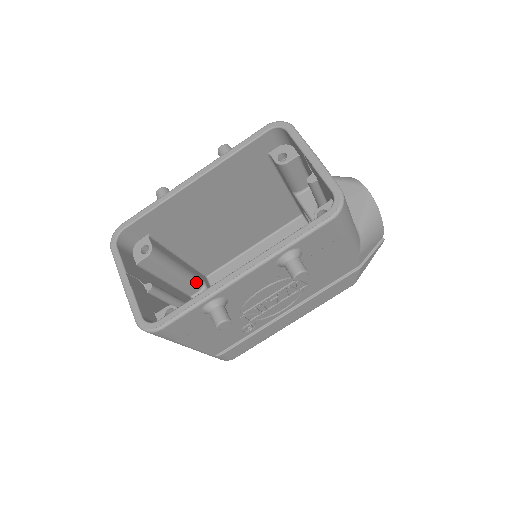
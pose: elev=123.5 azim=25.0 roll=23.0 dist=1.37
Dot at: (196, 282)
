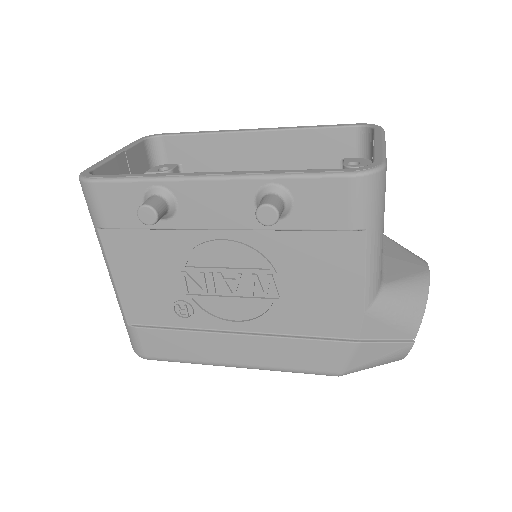
Dot at: occluded
